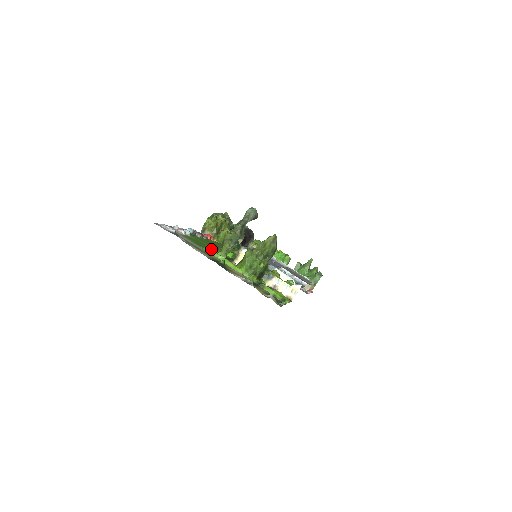
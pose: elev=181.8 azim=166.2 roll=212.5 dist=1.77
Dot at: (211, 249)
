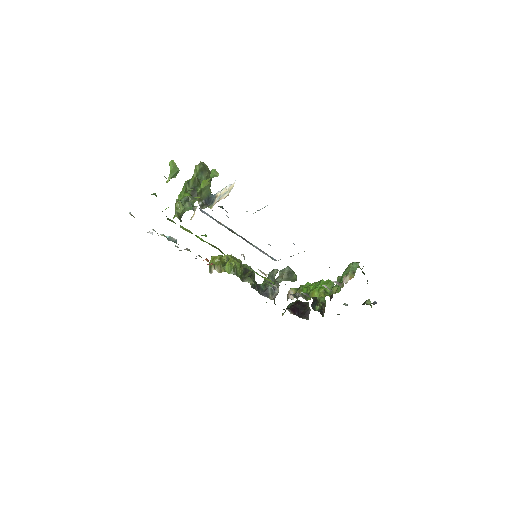
Dot at: occluded
